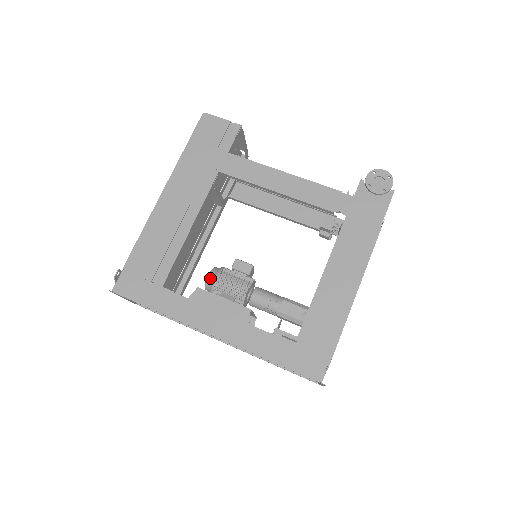
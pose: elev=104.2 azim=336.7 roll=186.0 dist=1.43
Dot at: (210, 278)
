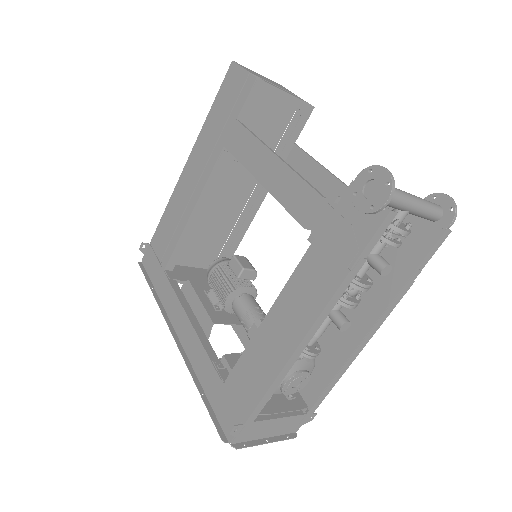
Dot at: (208, 270)
